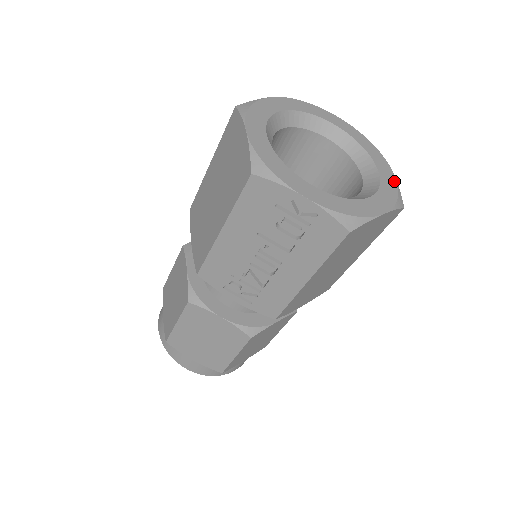
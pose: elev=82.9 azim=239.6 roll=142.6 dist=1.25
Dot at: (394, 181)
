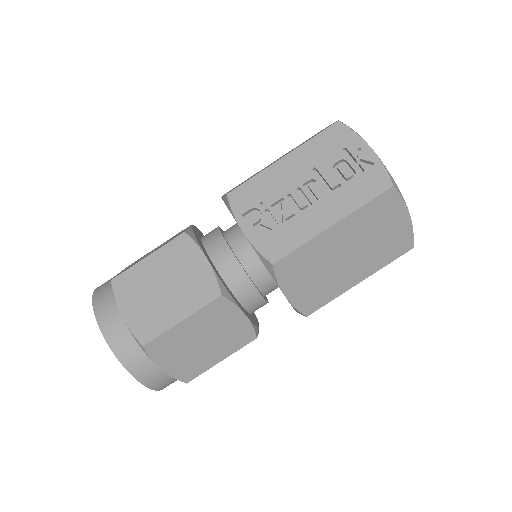
Dot at: occluded
